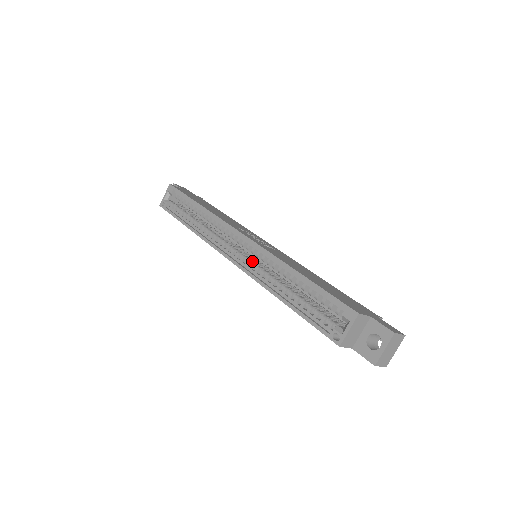
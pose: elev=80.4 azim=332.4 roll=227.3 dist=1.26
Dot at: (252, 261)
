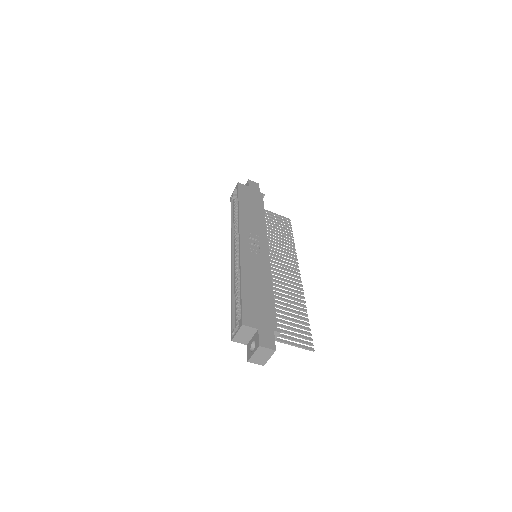
Dot at: occluded
